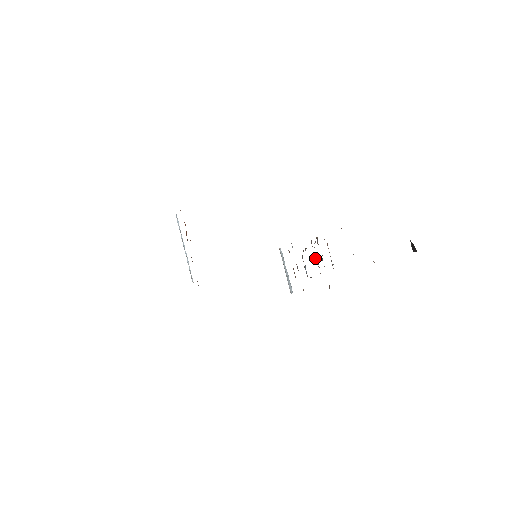
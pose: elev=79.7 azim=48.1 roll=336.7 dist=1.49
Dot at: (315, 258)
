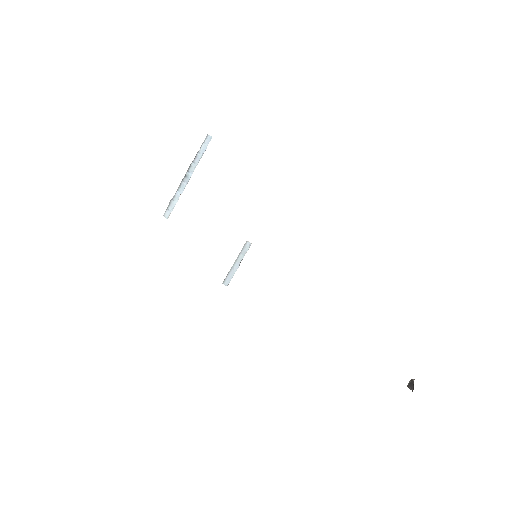
Dot at: occluded
